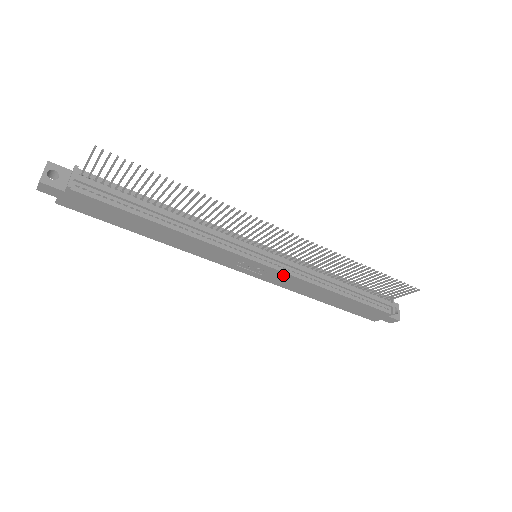
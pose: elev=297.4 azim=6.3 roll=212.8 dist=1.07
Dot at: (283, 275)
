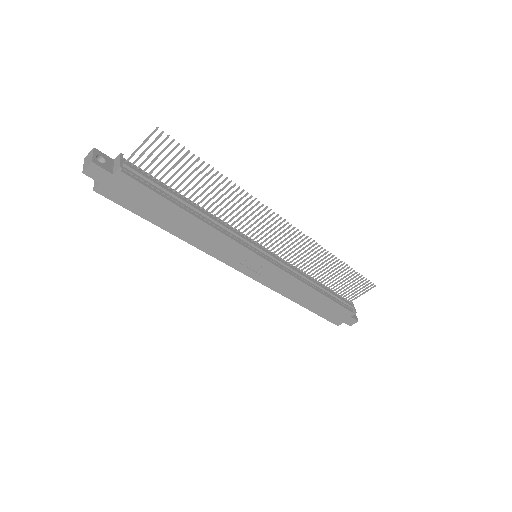
Dot at: (279, 273)
